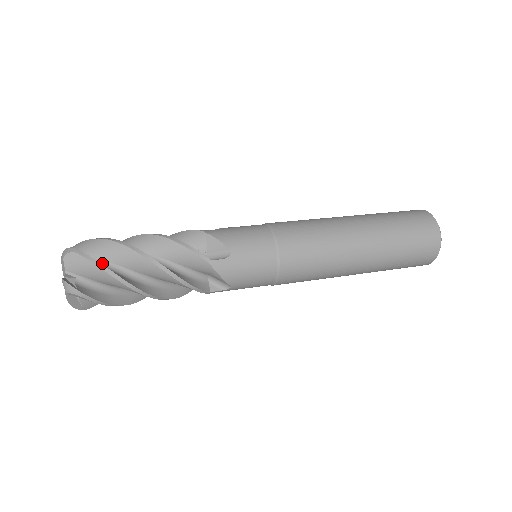
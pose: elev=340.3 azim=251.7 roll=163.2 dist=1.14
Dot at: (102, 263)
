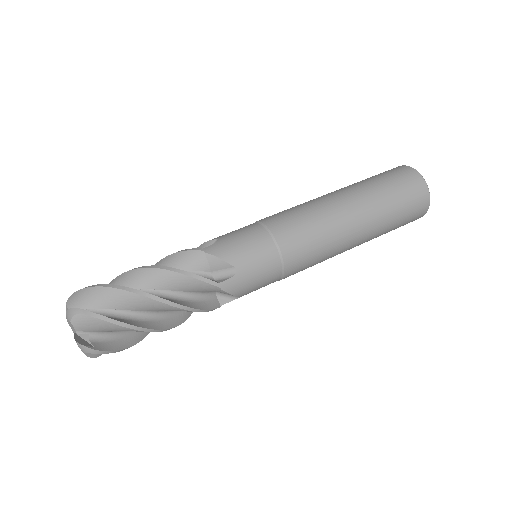
Dot at: (118, 332)
